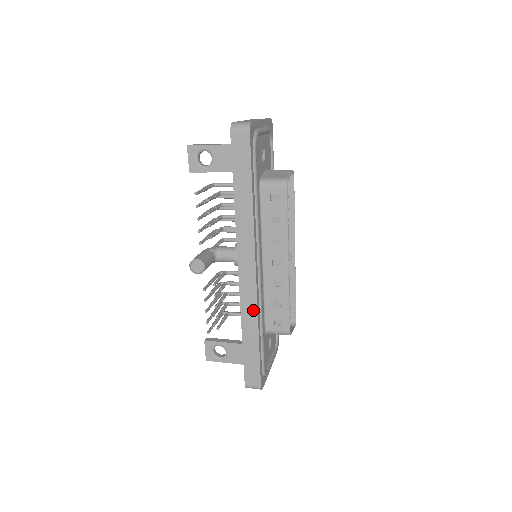
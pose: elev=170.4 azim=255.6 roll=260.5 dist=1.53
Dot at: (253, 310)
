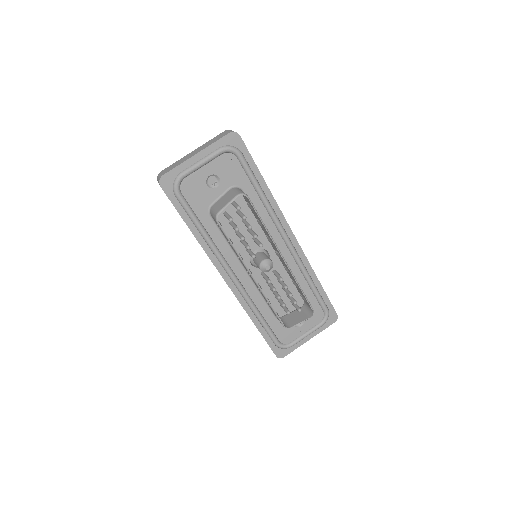
Dot at: (242, 306)
